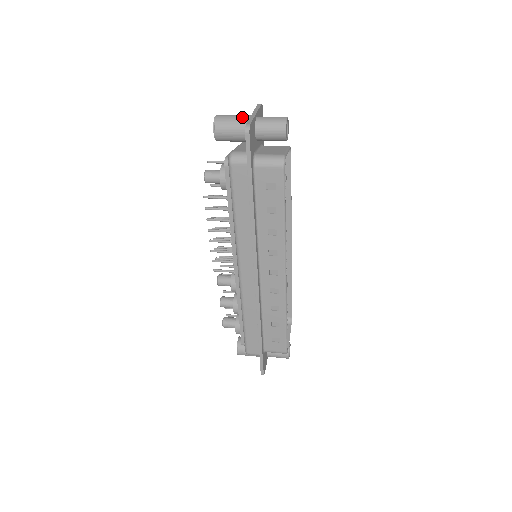
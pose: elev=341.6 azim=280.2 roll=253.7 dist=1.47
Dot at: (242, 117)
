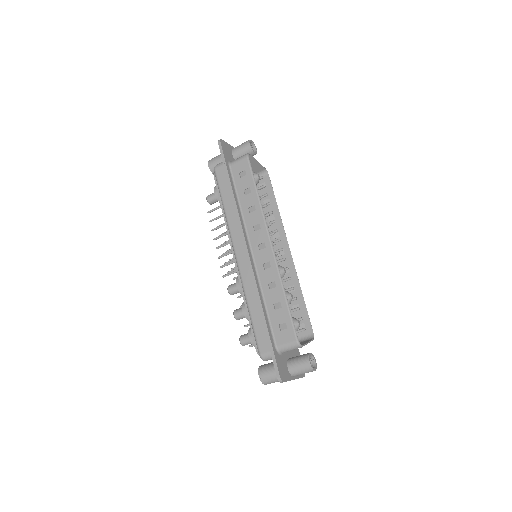
Dot at: occluded
